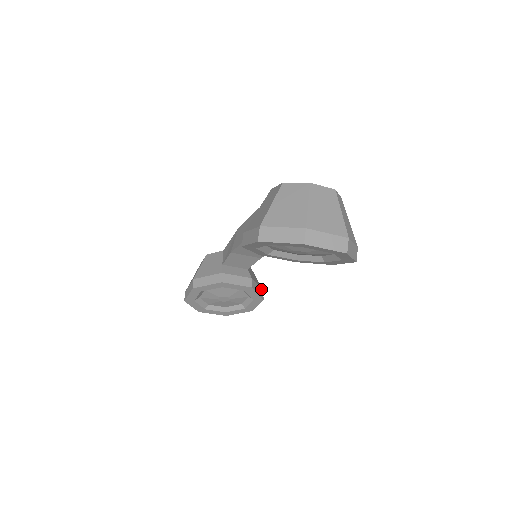
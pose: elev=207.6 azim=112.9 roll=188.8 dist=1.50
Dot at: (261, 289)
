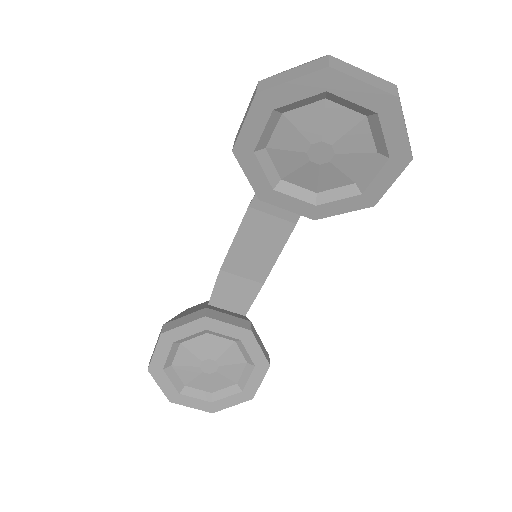
Dot at: occluded
